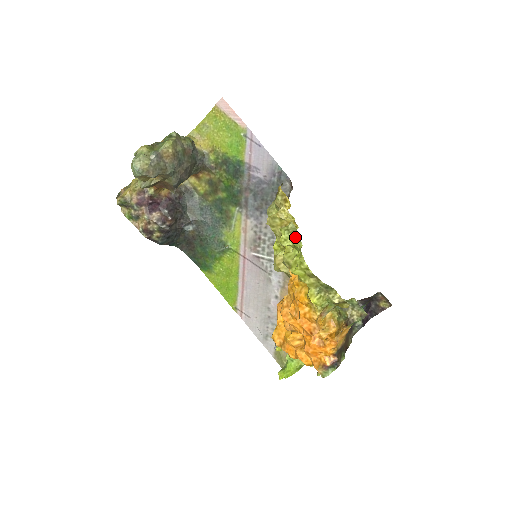
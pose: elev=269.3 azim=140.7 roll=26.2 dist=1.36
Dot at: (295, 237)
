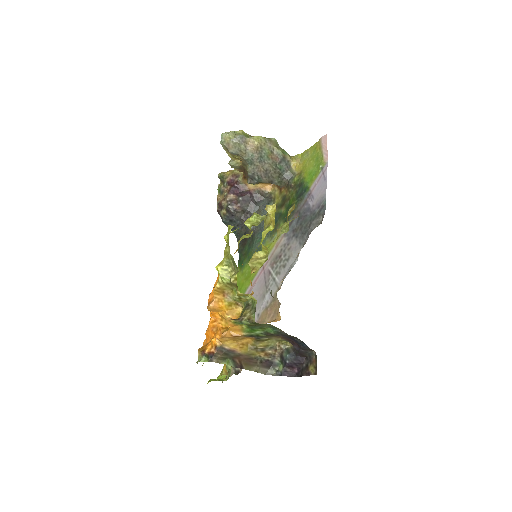
Dot at: (257, 223)
